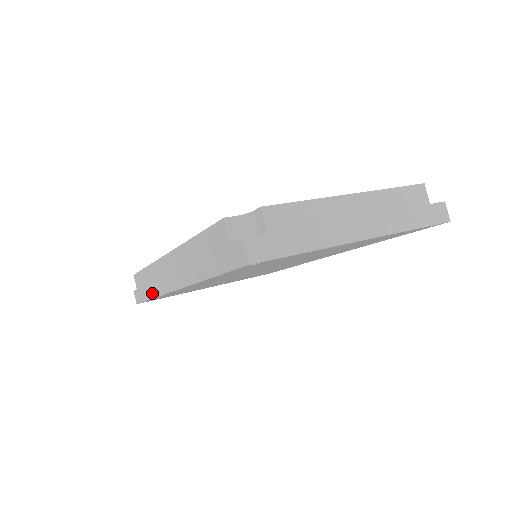
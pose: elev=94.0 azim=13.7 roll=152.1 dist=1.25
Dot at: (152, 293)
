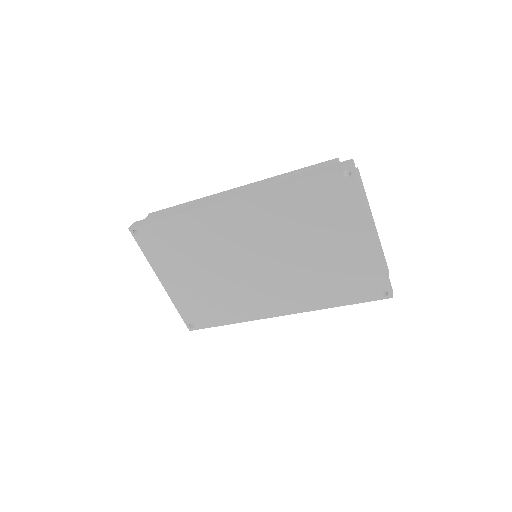
Dot at: (180, 212)
